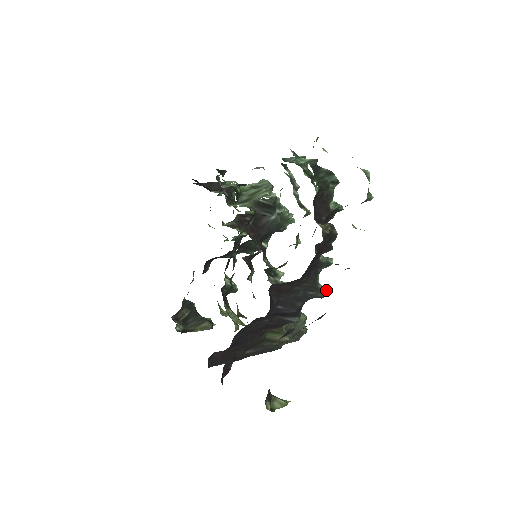
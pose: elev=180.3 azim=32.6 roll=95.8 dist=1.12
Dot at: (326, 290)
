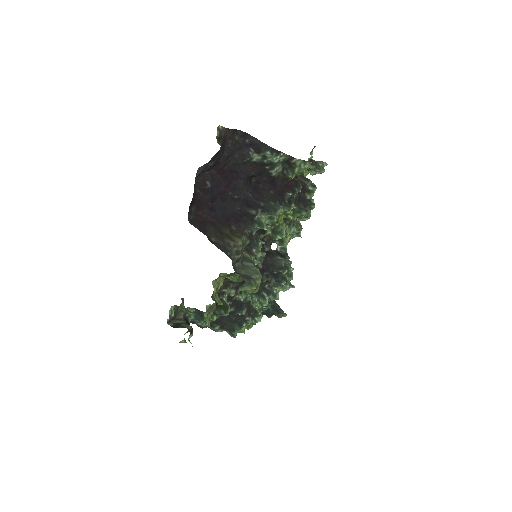
Dot at: (280, 209)
